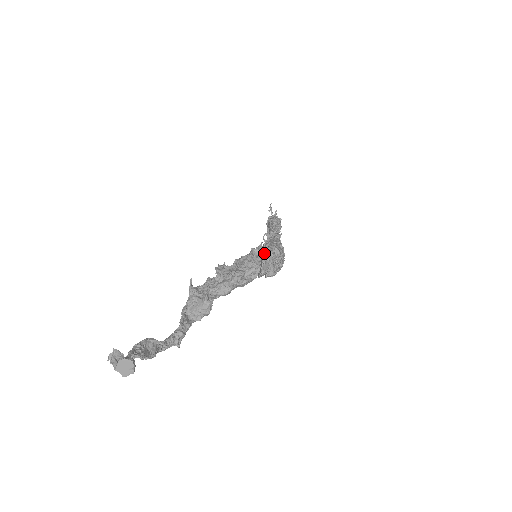
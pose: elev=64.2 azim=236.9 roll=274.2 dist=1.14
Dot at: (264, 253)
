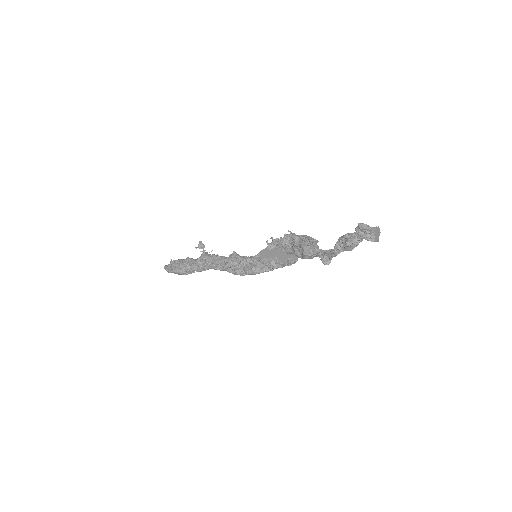
Dot at: occluded
